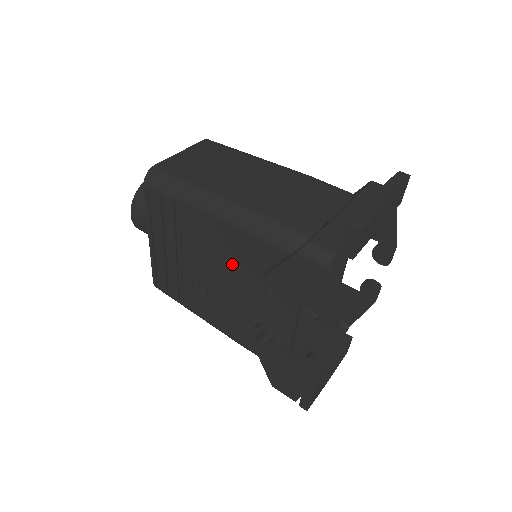
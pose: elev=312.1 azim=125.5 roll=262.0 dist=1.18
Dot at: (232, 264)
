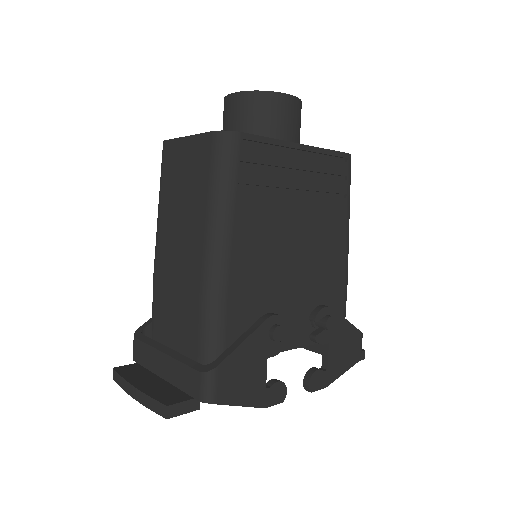
Dot at: occluded
